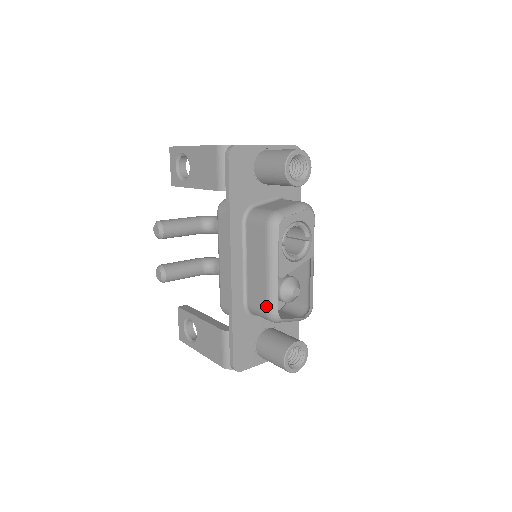
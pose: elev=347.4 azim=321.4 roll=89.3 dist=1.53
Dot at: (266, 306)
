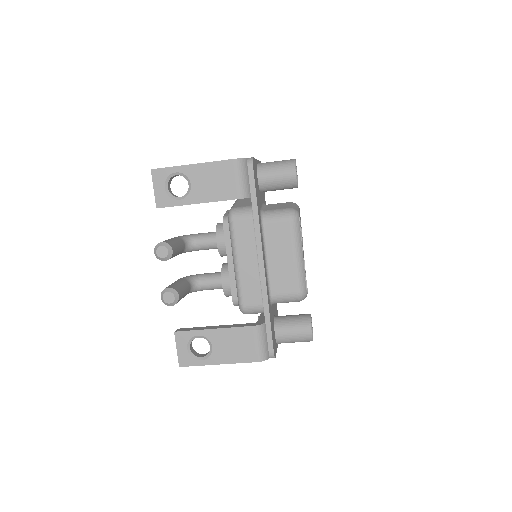
Dot at: (297, 287)
